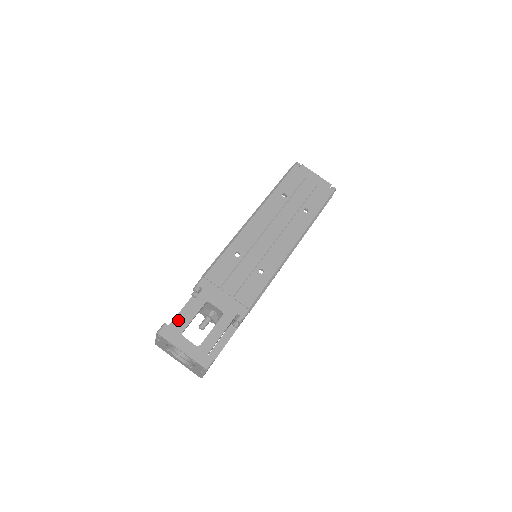
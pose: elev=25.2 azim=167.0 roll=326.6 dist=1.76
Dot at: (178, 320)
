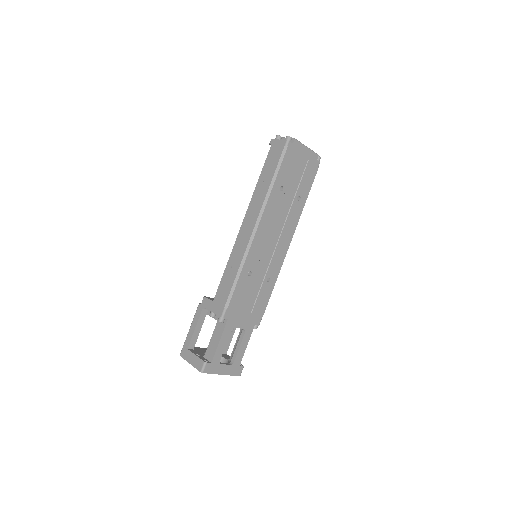
Dot at: (215, 355)
